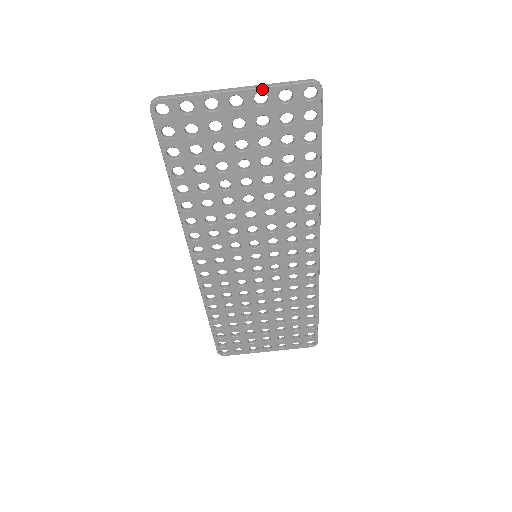
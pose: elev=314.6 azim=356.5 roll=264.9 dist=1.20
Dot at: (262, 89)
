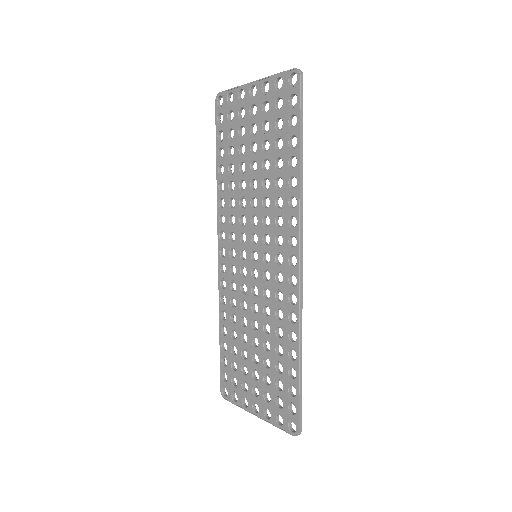
Dot at: (267, 79)
